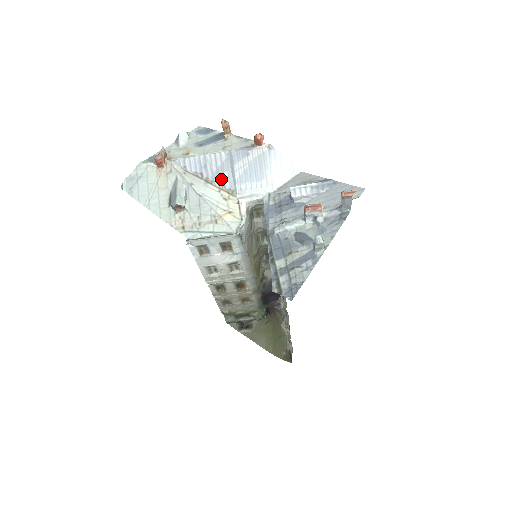
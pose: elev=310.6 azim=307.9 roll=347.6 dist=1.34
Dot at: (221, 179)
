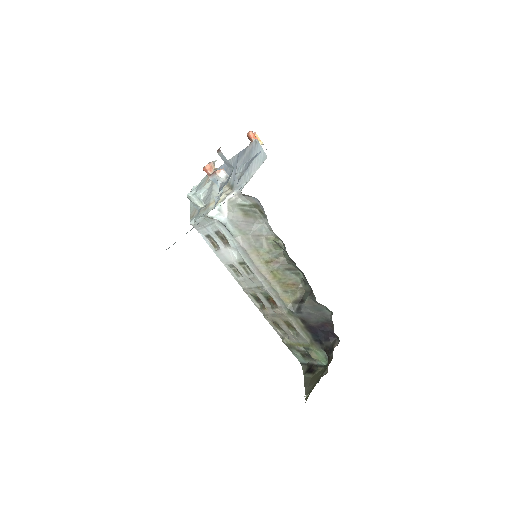
Dot at: occluded
